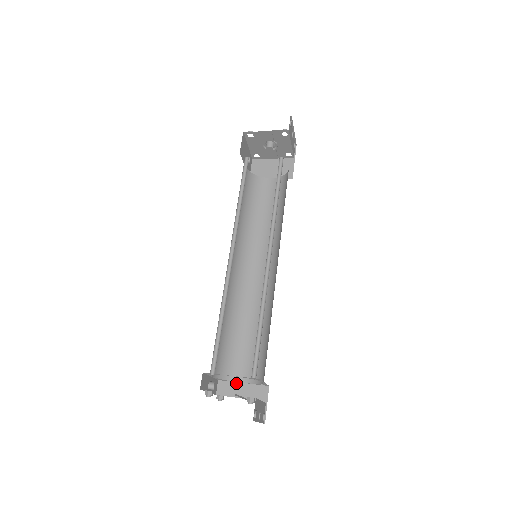
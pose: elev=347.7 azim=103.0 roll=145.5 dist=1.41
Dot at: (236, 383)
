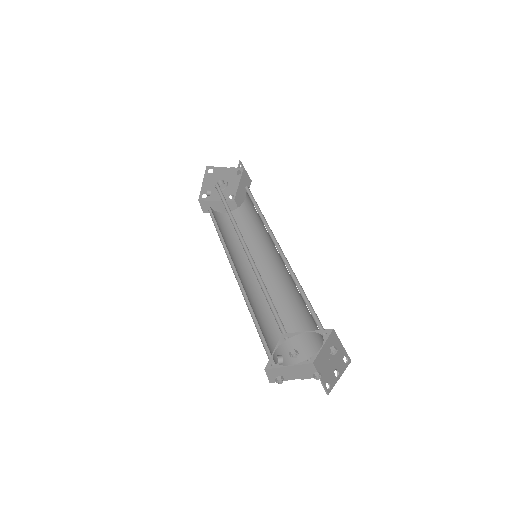
Dot at: (283, 368)
